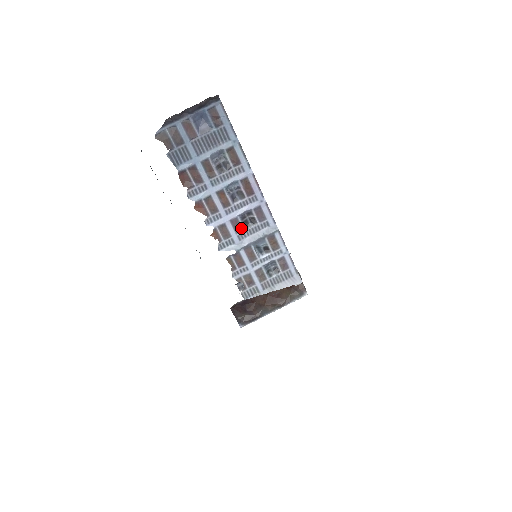
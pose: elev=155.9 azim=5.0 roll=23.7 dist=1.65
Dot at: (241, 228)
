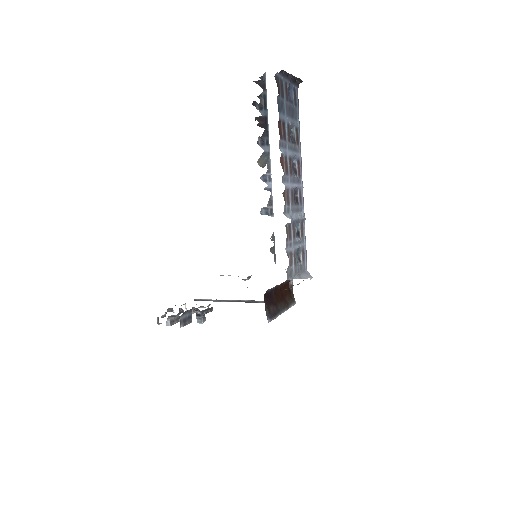
Dot at: (293, 201)
